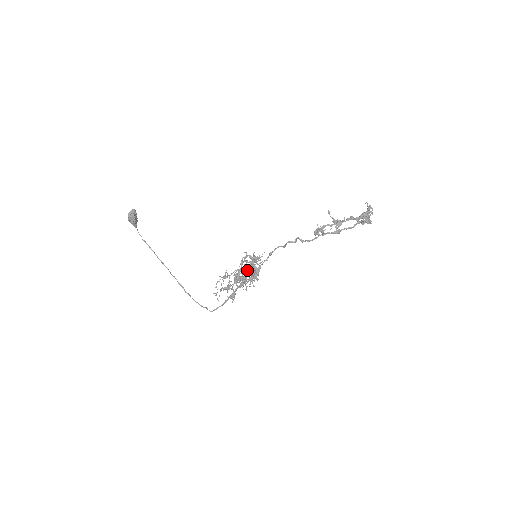
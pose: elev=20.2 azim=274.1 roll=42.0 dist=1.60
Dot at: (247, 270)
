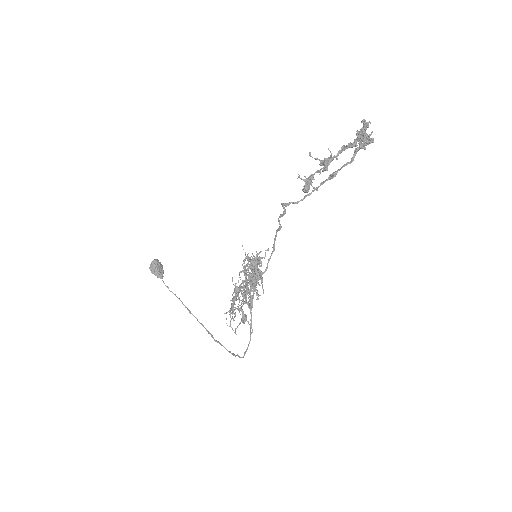
Dot at: occluded
